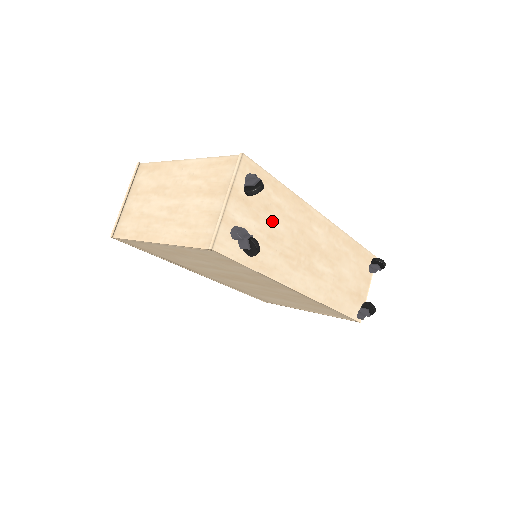
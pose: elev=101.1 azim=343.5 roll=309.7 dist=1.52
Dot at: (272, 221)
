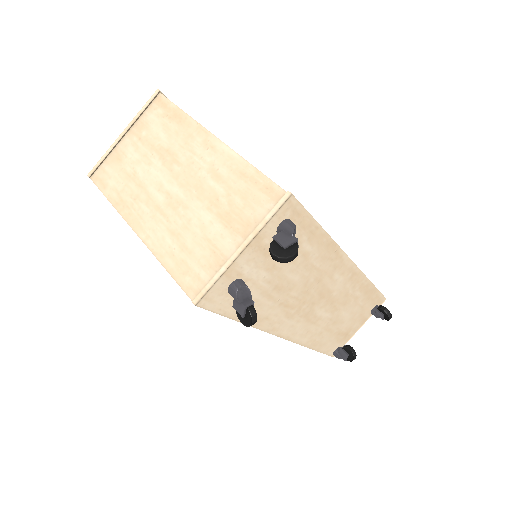
Dot at: (289, 271)
